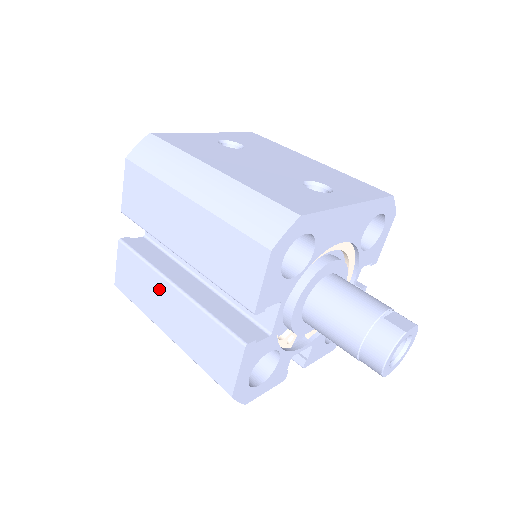
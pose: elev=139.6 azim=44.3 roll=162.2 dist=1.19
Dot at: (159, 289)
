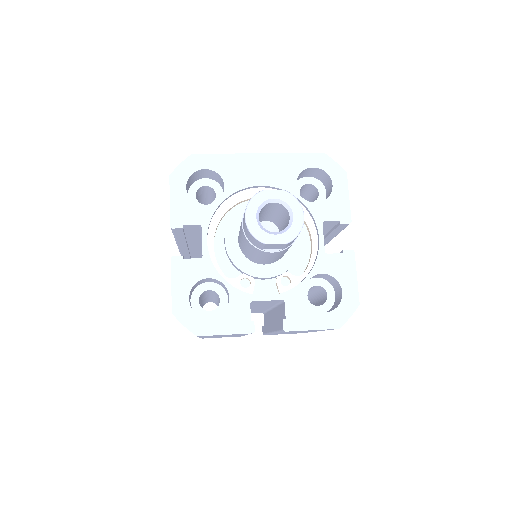
Dot at: occluded
